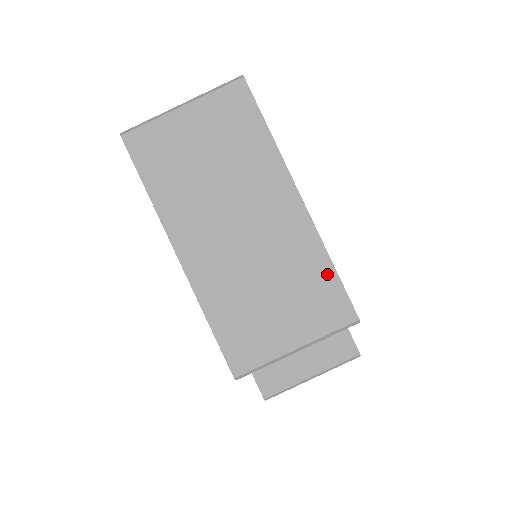
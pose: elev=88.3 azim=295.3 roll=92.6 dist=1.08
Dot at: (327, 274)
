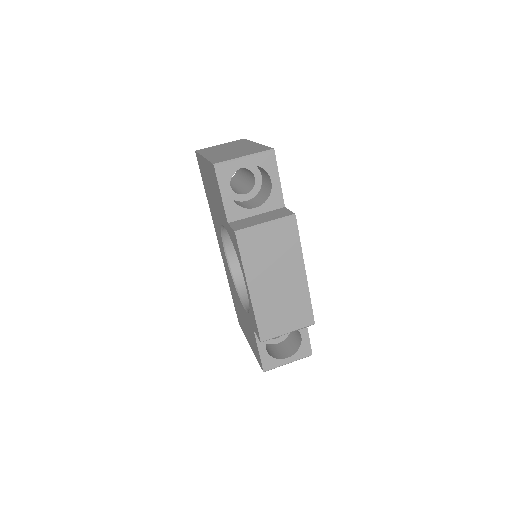
Dot at: (262, 147)
